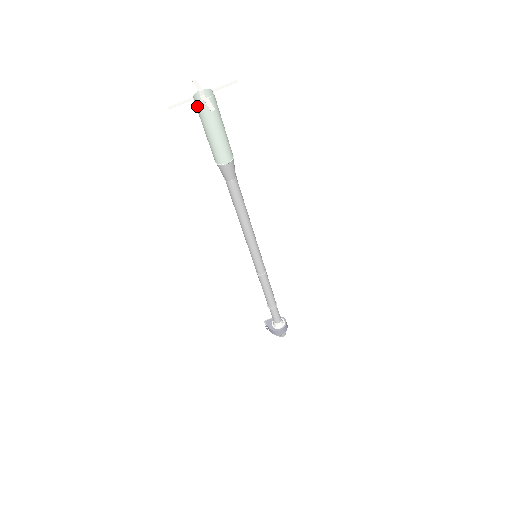
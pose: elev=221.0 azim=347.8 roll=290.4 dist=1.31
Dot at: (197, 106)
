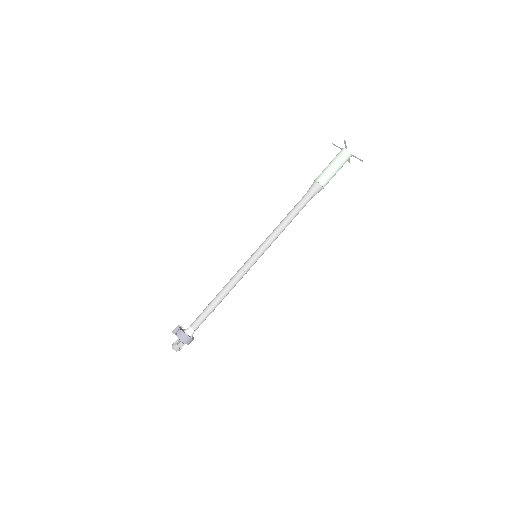
Dot at: (346, 153)
